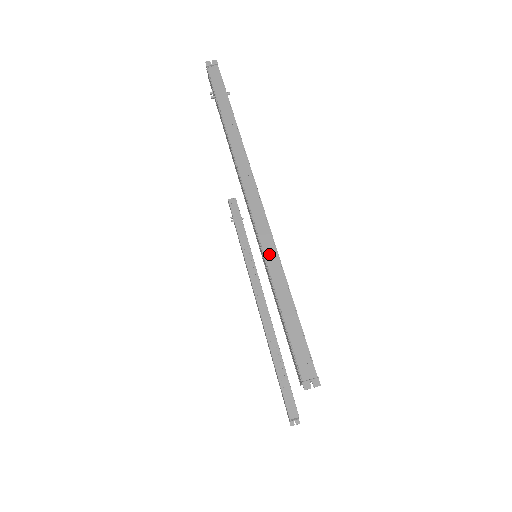
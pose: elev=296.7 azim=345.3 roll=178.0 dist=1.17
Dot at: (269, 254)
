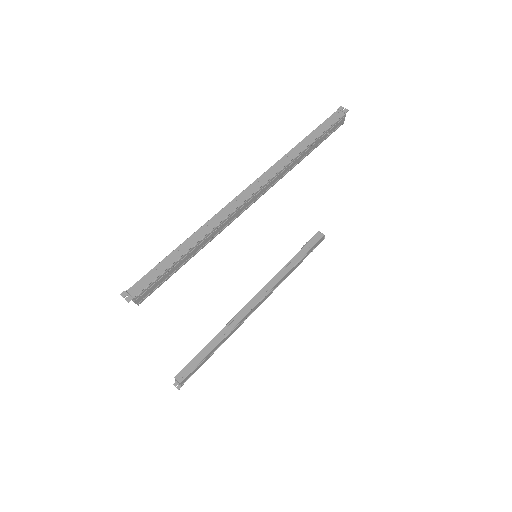
Dot at: (209, 224)
